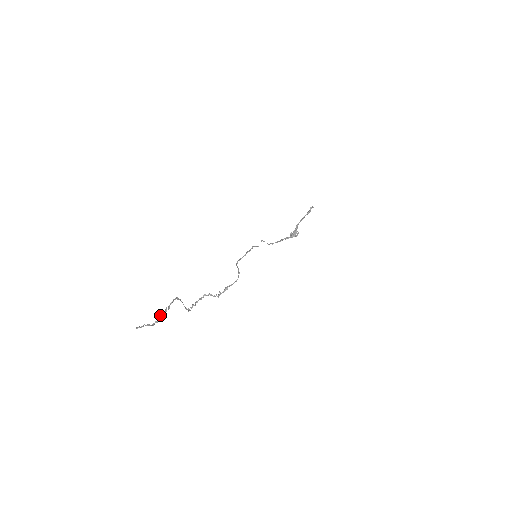
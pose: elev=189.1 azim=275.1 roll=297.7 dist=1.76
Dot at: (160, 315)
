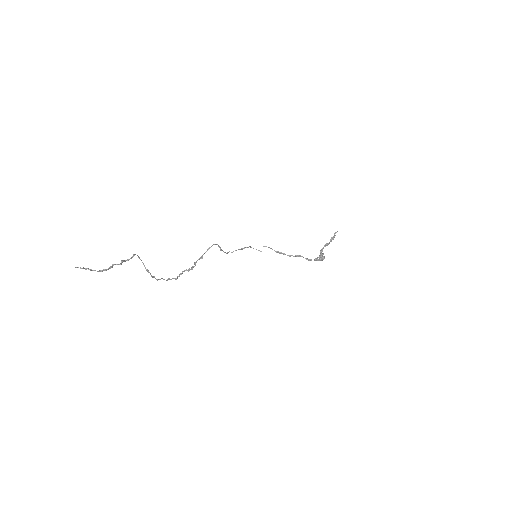
Dot at: (111, 267)
